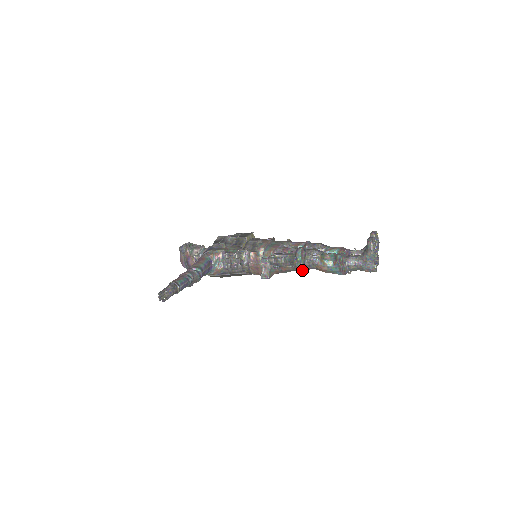
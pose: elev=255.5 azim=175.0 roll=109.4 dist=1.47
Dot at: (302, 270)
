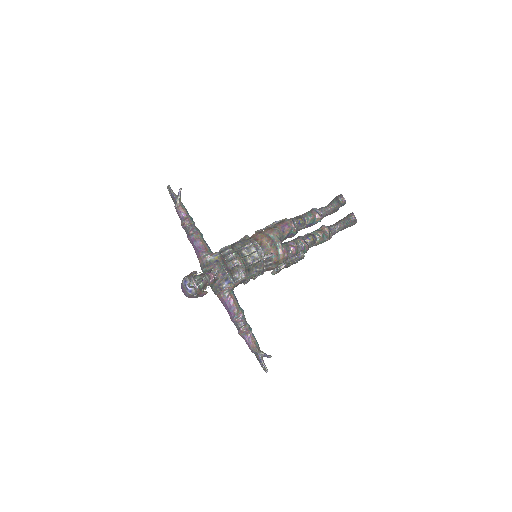
Dot at: occluded
